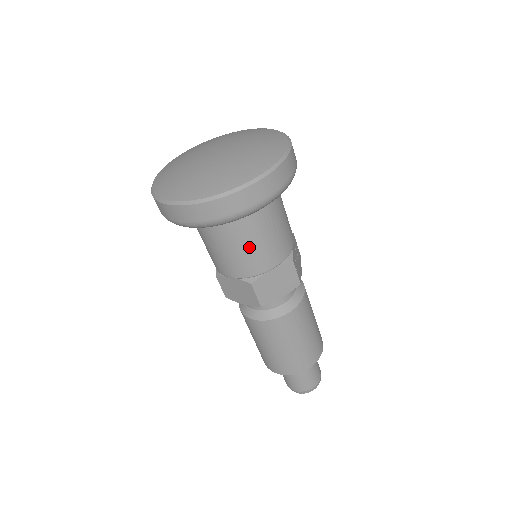
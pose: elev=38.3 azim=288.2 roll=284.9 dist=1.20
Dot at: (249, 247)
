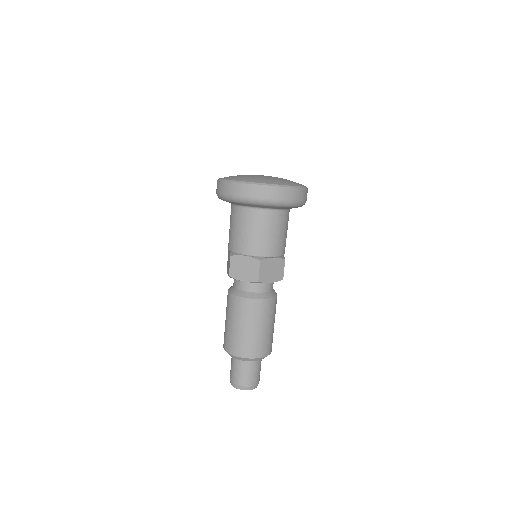
Dot at: (269, 234)
